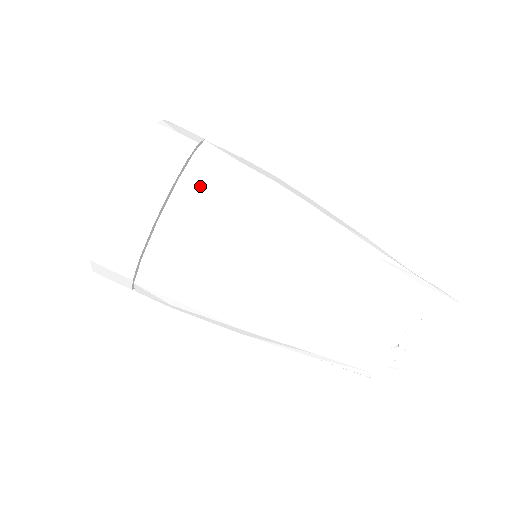
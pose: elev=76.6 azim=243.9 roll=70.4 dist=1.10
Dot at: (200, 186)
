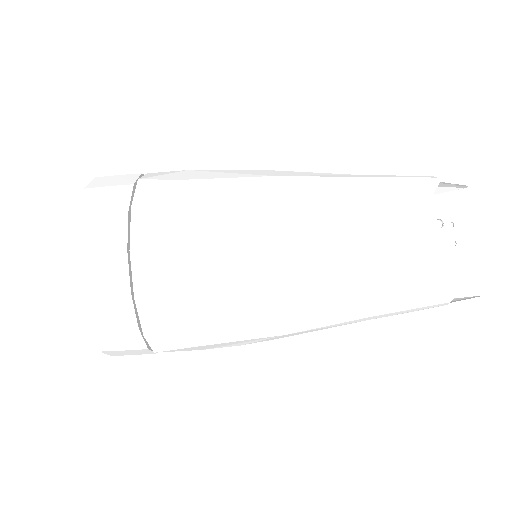
Dot at: (161, 177)
